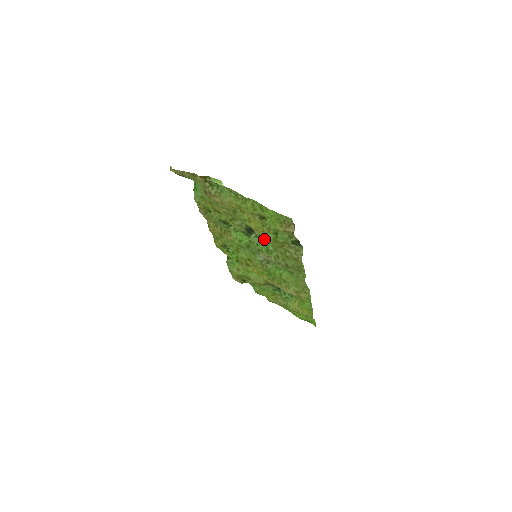
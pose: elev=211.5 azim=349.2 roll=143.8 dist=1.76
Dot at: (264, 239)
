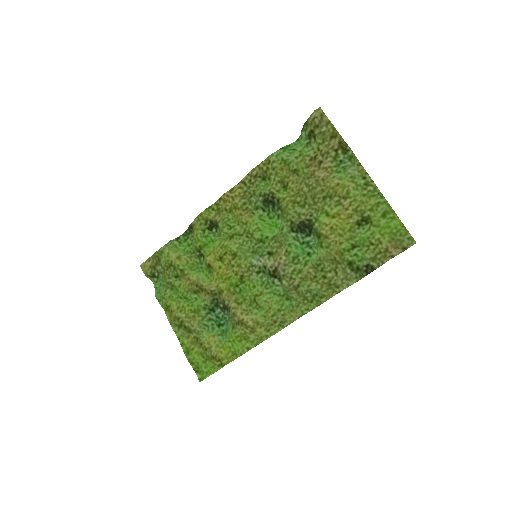
Dot at: (299, 246)
